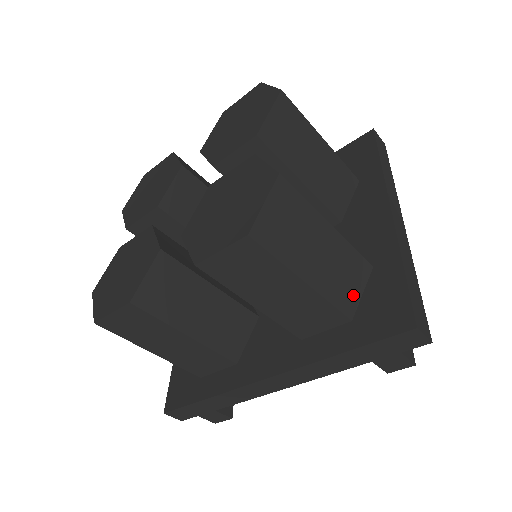
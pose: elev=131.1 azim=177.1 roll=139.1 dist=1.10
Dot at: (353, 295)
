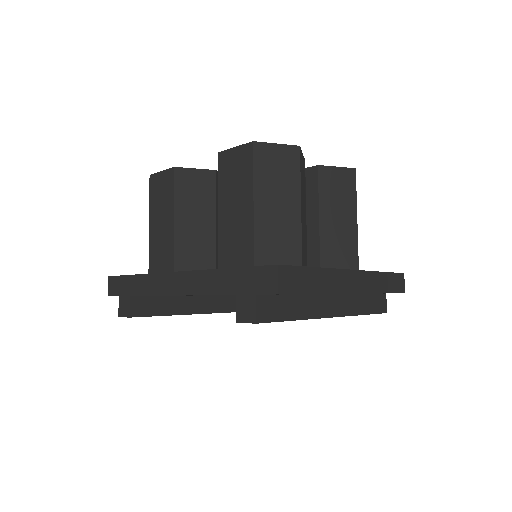
Dot at: (272, 258)
